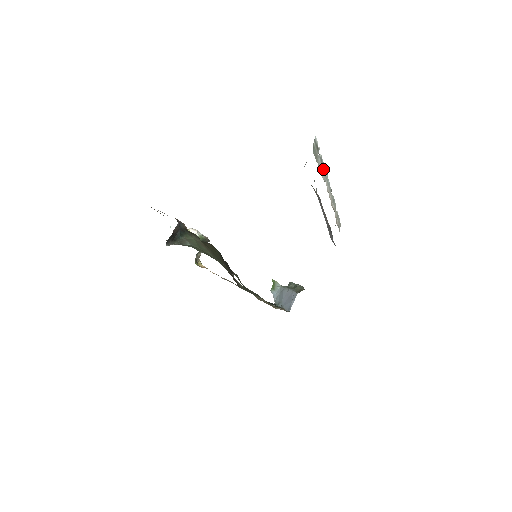
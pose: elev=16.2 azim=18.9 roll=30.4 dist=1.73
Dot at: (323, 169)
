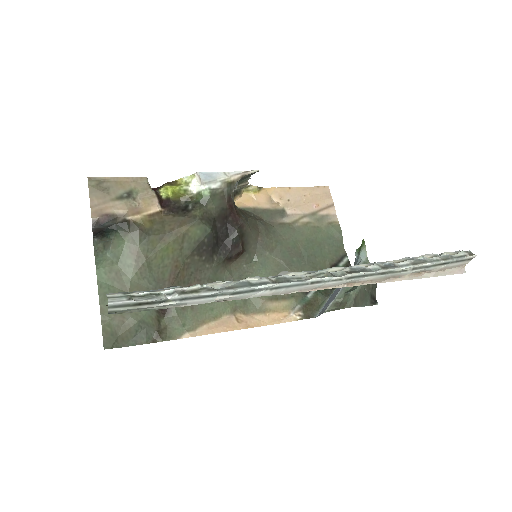
Dot at: (227, 292)
